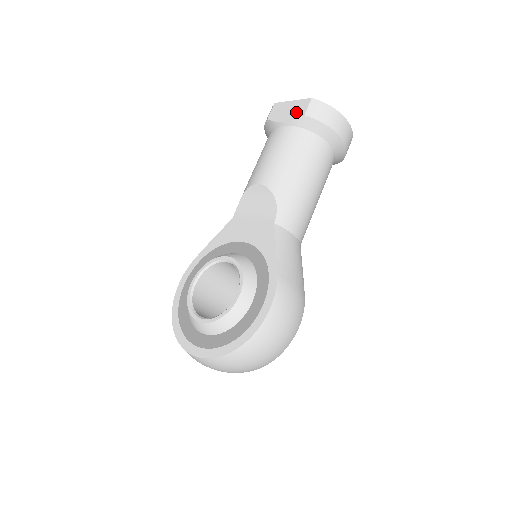
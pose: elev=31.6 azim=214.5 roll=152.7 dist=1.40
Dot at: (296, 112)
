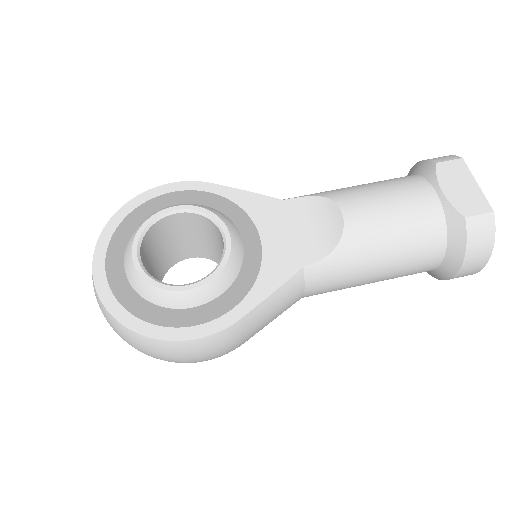
Dot at: (464, 201)
